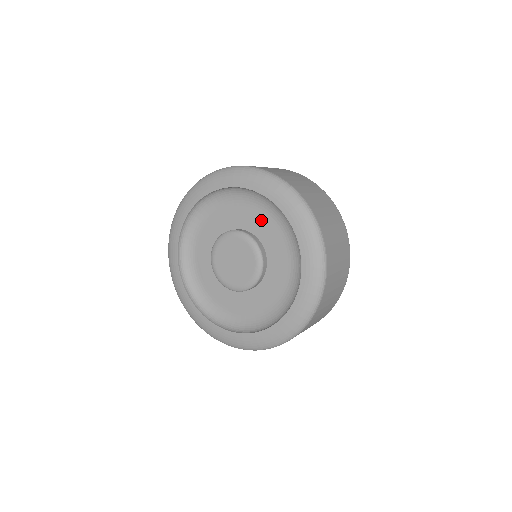
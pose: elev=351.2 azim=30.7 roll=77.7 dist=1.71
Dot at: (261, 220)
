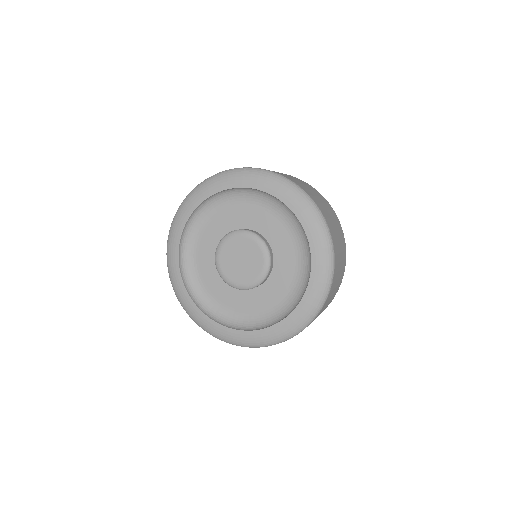
Dot at: (228, 216)
